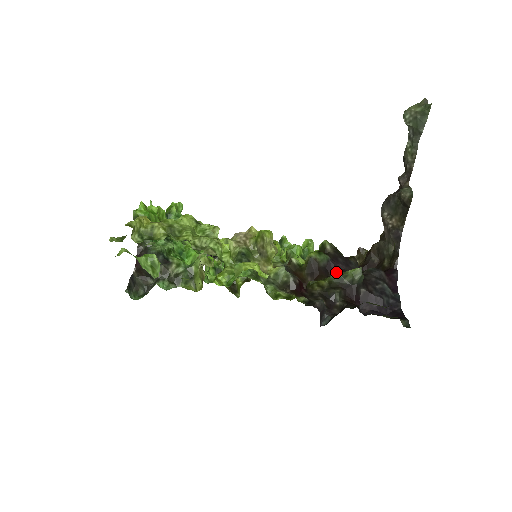
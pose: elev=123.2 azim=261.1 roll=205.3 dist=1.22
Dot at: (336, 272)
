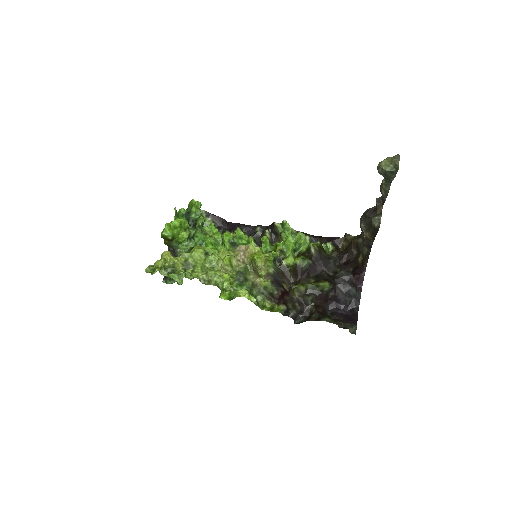
Dot at: (316, 273)
